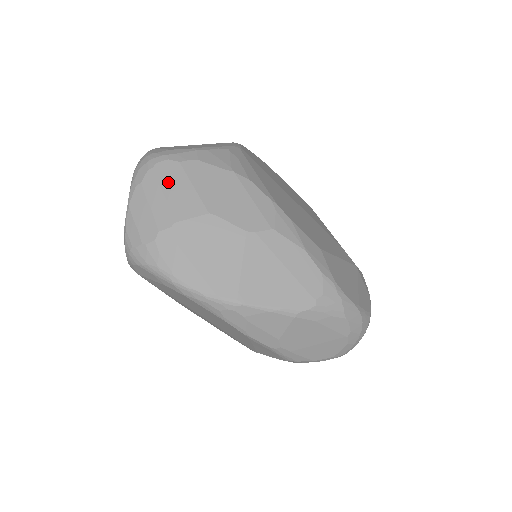
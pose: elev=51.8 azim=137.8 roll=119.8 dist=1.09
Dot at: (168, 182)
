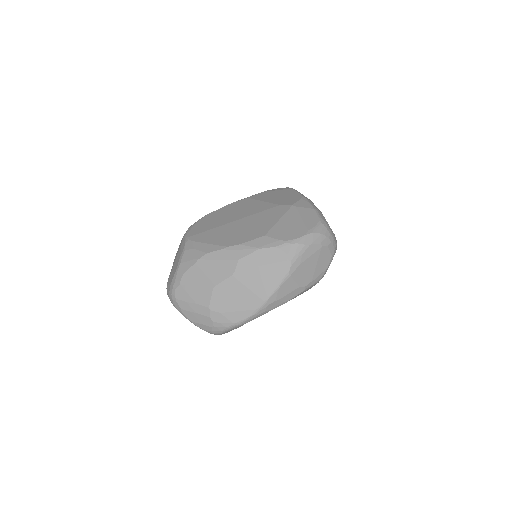
Dot at: (187, 297)
